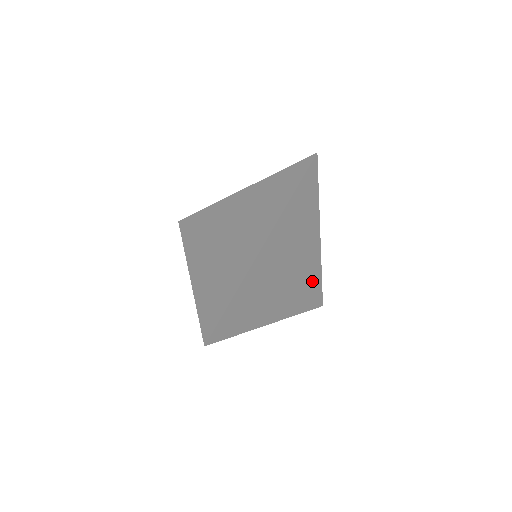
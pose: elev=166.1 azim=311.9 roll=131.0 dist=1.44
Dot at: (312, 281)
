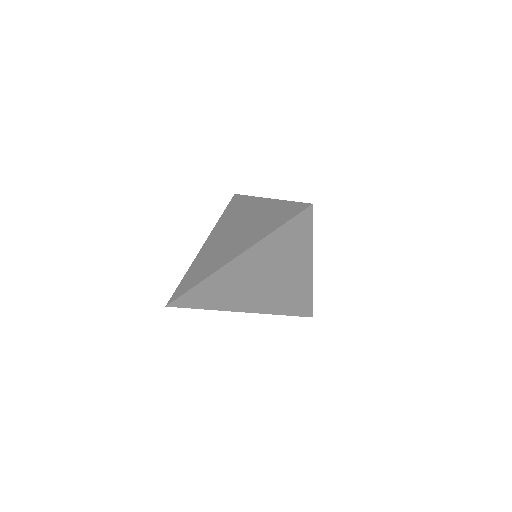
Dot at: (298, 296)
